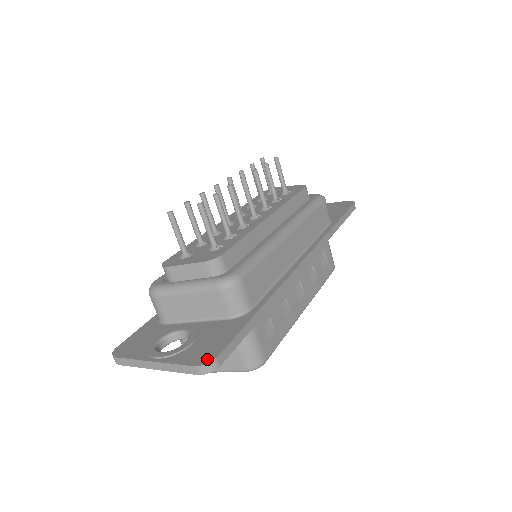
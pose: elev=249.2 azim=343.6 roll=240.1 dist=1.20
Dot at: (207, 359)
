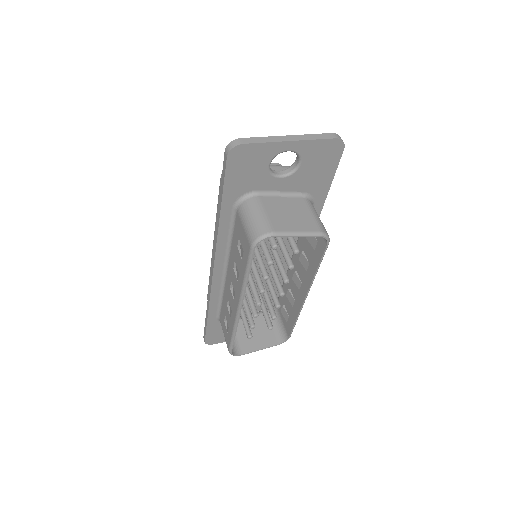
Dot at: occluded
